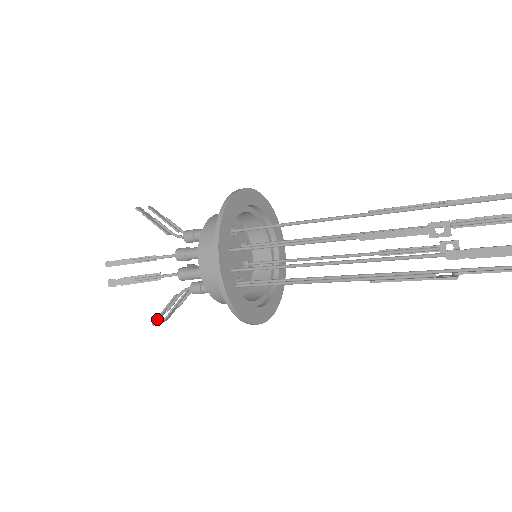
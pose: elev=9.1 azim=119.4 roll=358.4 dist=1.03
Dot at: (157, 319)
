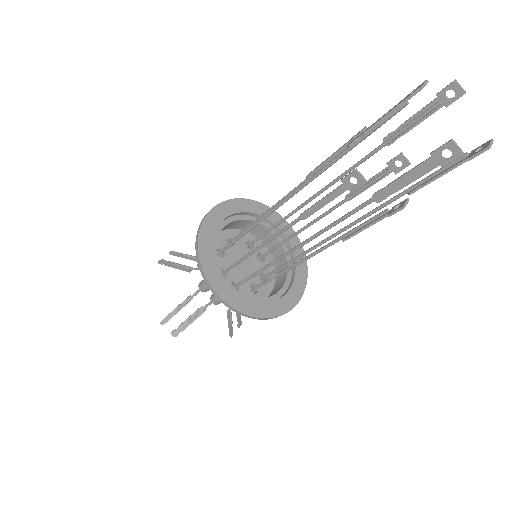
Dot at: (166, 316)
